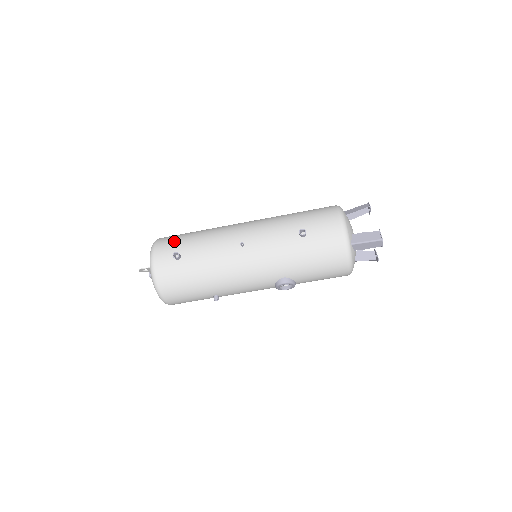
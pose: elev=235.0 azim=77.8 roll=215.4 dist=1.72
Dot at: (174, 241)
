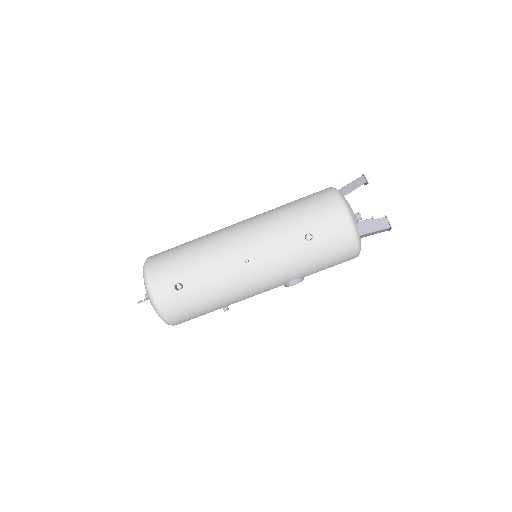
Dot at: (168, 267)
